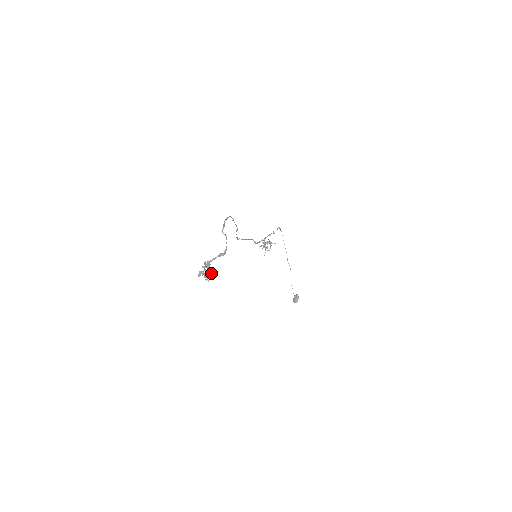
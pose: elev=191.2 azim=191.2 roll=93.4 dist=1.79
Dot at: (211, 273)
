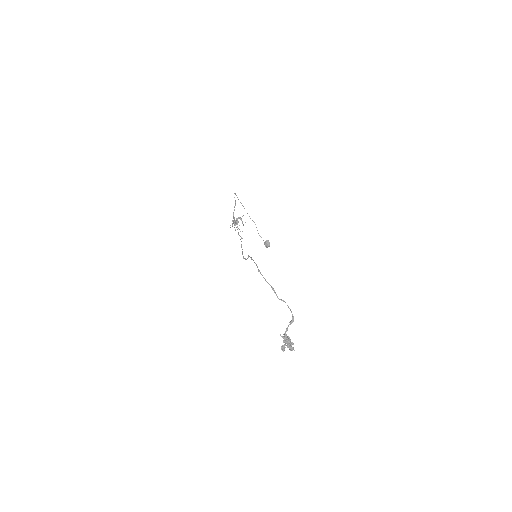
Dot at: (291, 342)
